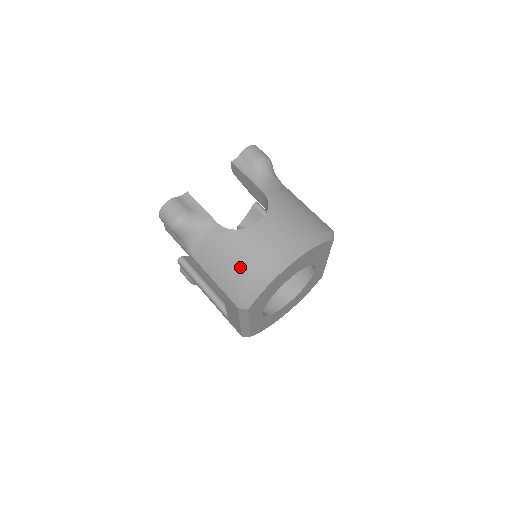
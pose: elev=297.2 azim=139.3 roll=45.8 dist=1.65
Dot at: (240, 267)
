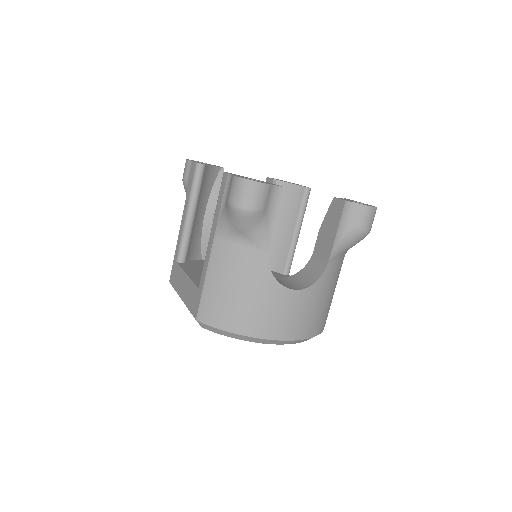
Dot at: (238, 305)
